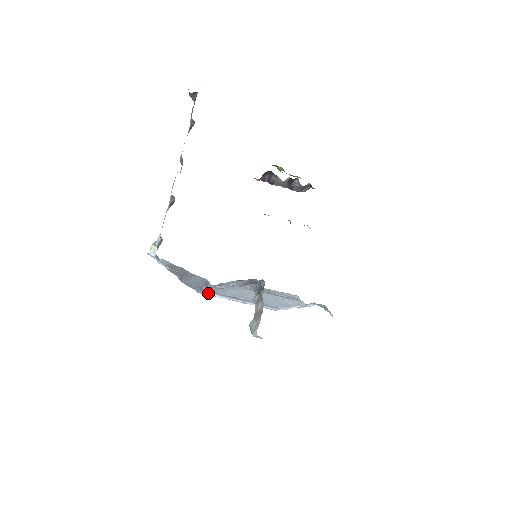
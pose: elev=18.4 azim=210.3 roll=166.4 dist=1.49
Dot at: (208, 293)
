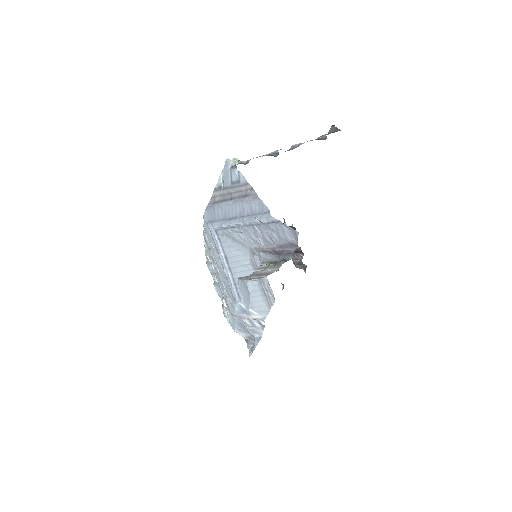
Dot at: (216, 234)
